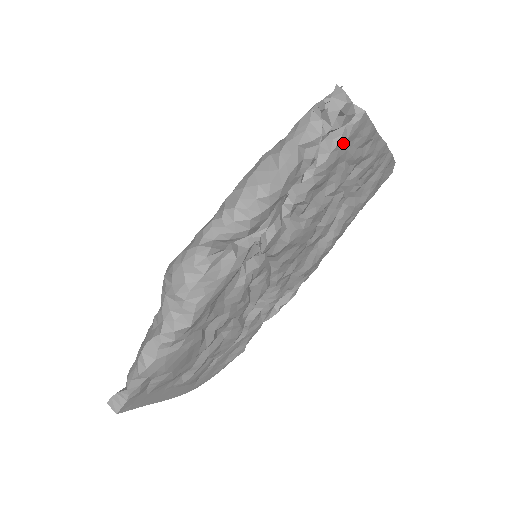
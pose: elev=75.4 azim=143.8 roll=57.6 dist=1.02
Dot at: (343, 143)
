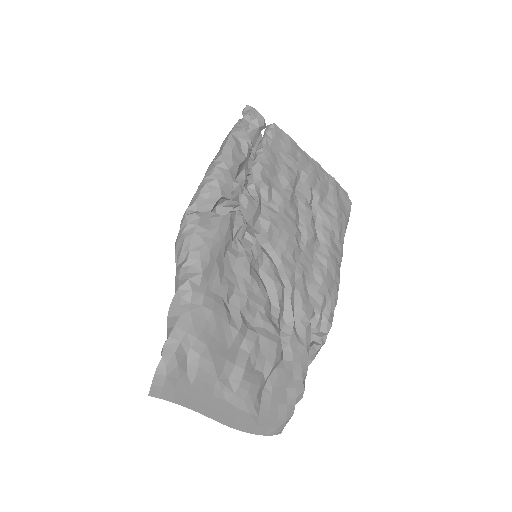
Dot at: (271, 143)
